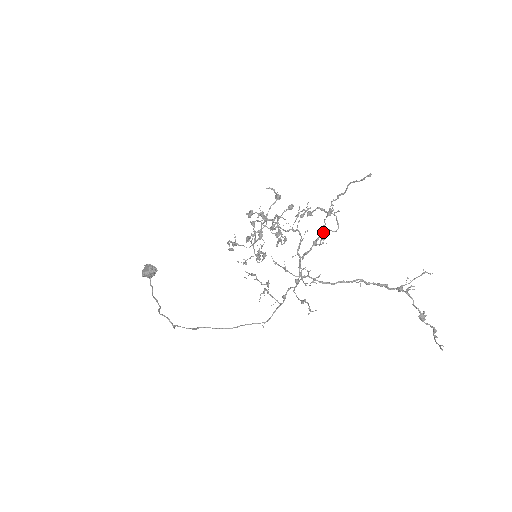
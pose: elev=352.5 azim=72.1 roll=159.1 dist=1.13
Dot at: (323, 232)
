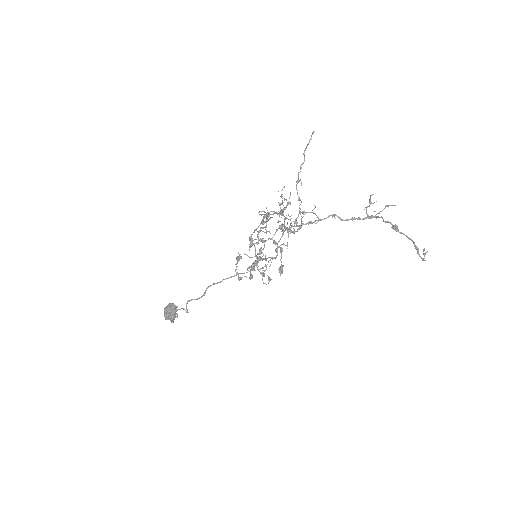
Dot at: occluded
